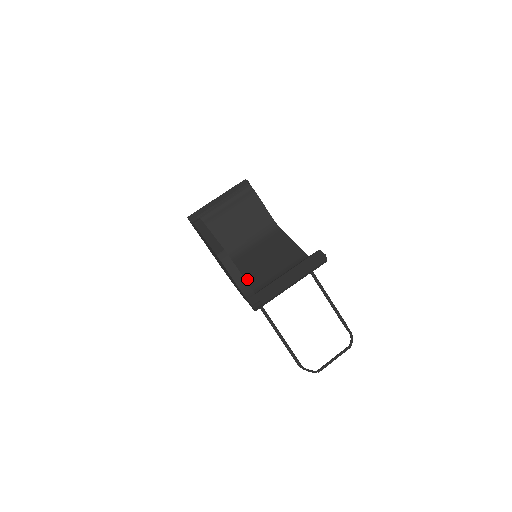
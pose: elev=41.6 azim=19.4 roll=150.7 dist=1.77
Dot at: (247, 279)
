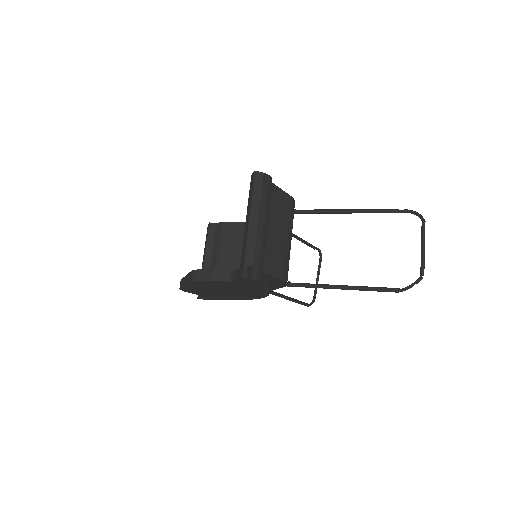
Dot at: occluded
